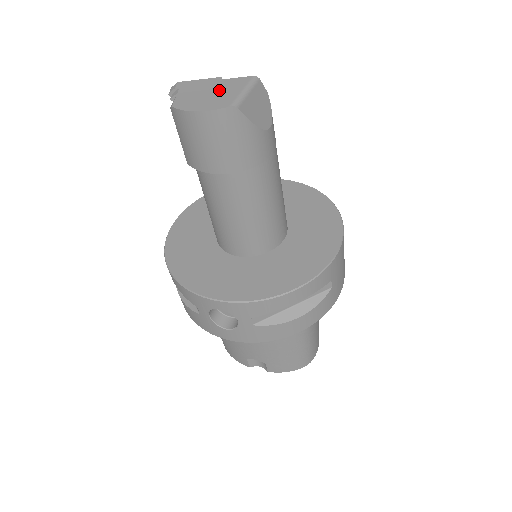
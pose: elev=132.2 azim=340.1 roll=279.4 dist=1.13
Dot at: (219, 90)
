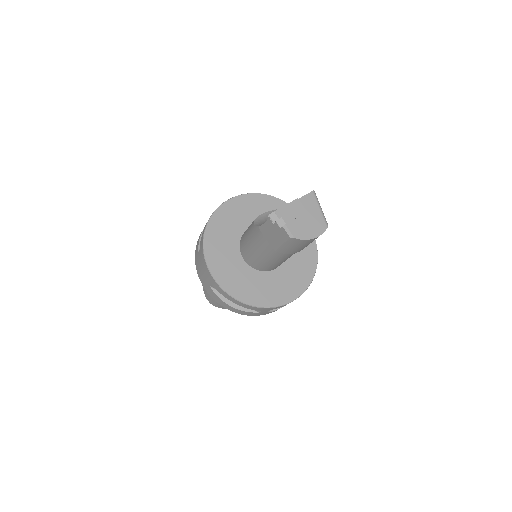
Dot at: (307, 213)
